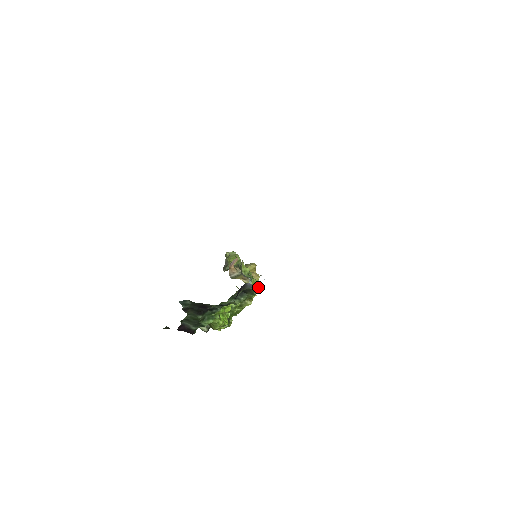
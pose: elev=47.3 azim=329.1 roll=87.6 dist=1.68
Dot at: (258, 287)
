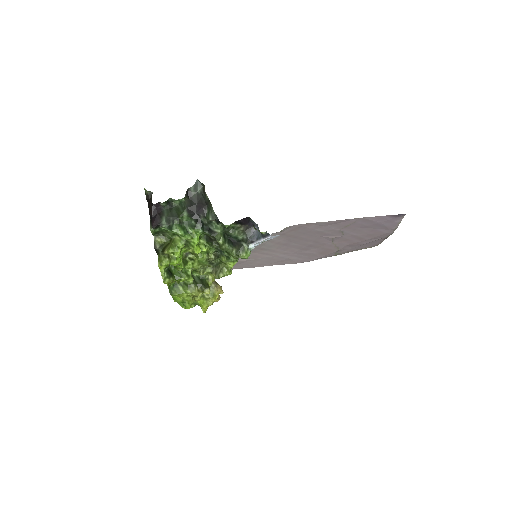
Dot at: (248, 251)
